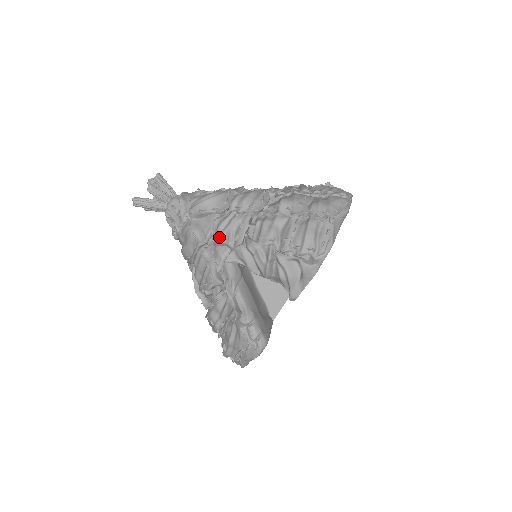
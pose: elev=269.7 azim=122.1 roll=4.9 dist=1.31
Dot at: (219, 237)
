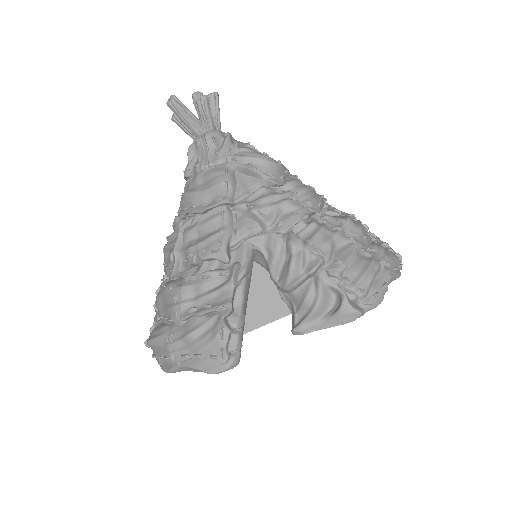
Dot at: (259, 208)
